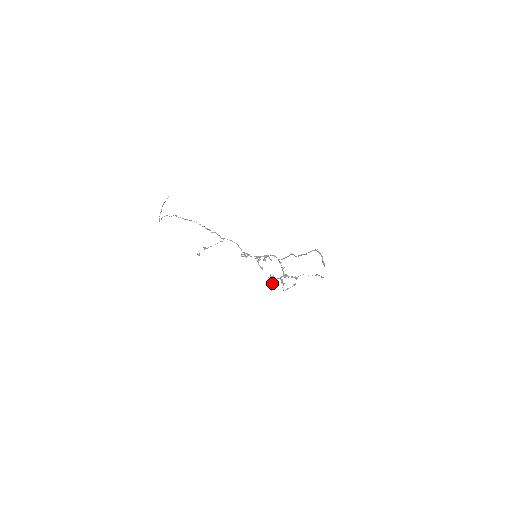
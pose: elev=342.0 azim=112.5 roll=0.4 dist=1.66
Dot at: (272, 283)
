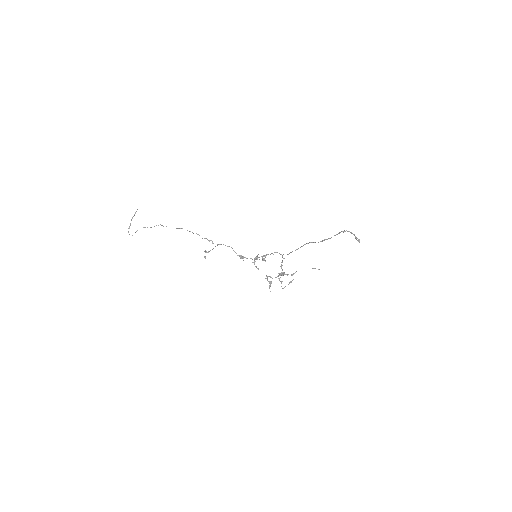
Dot at: (270, 283)
